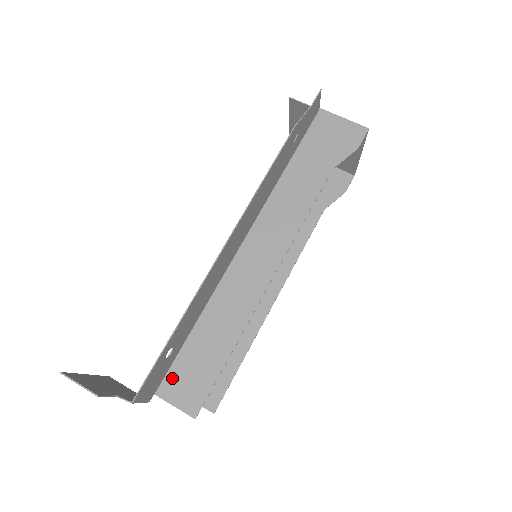
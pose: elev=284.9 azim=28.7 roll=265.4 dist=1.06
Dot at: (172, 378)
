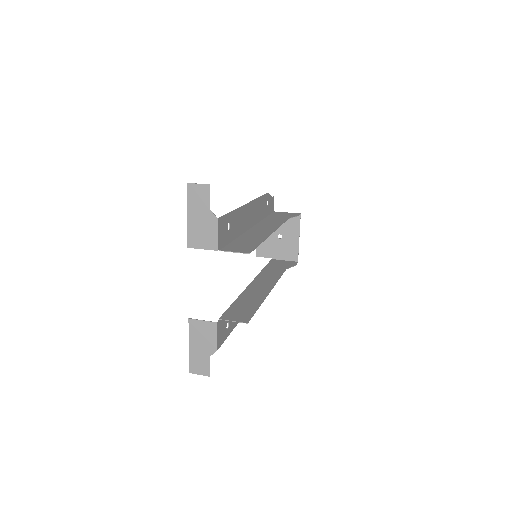
Dot at: (229, 247)
